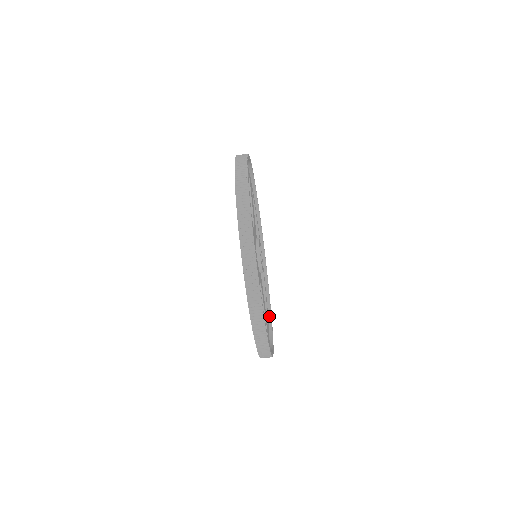
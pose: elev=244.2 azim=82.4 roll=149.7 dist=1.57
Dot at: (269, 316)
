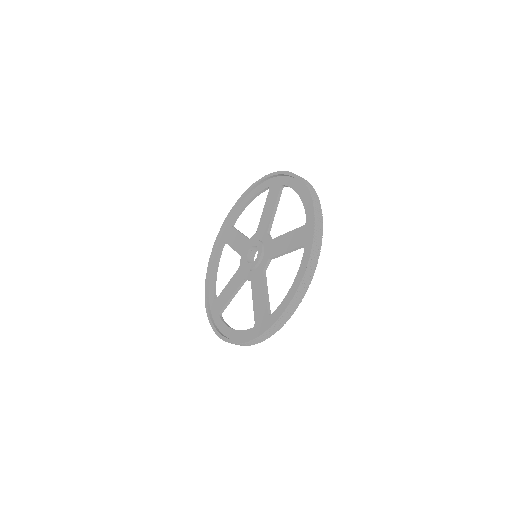
Dot at: occluded
